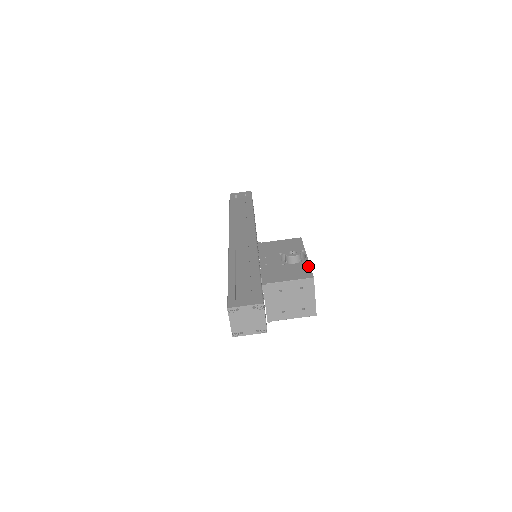
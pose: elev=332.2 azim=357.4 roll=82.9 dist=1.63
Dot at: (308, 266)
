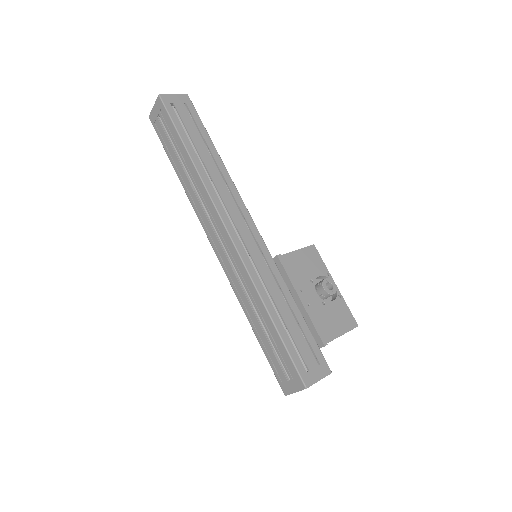
Dot at: (346, 306)
